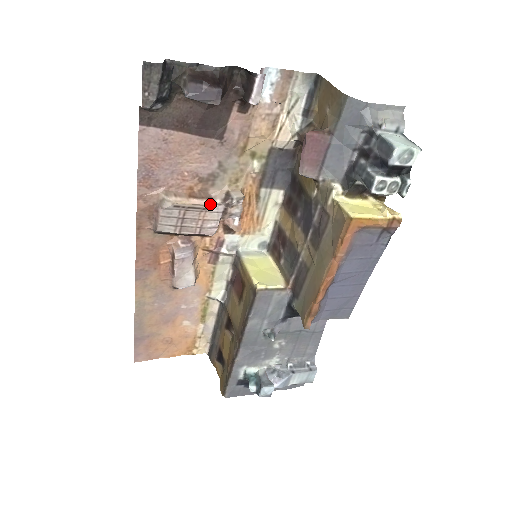
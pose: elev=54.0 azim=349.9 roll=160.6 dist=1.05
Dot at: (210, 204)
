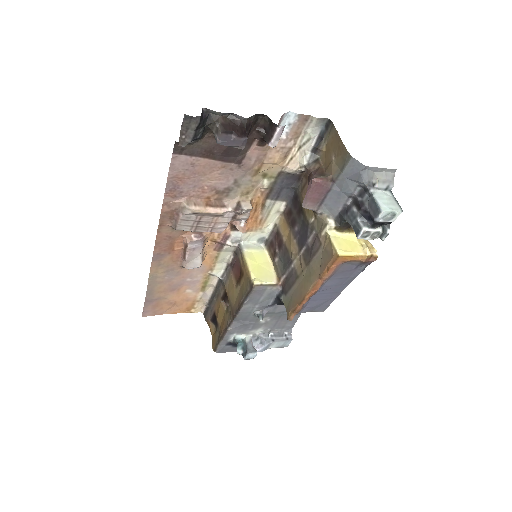
Dot at: (223, 212)
